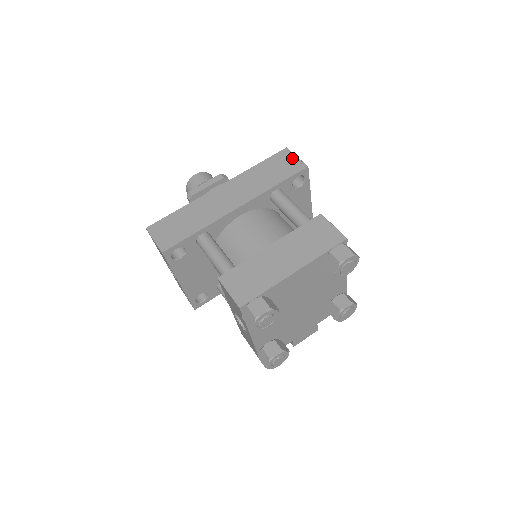
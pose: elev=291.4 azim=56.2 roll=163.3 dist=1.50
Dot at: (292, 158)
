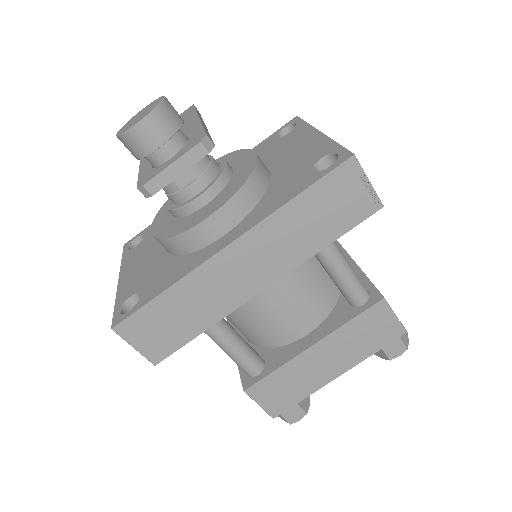
Dot at: (361, 185)
